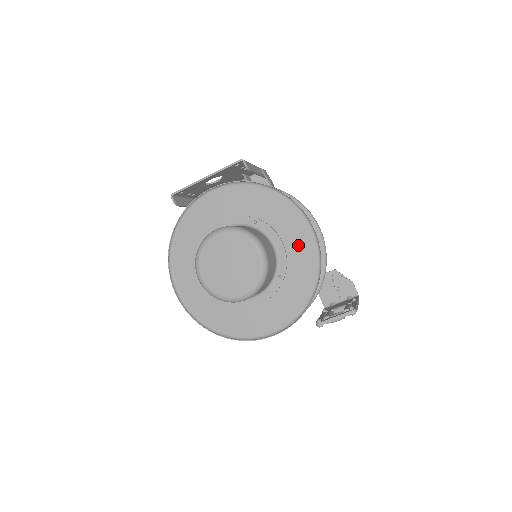
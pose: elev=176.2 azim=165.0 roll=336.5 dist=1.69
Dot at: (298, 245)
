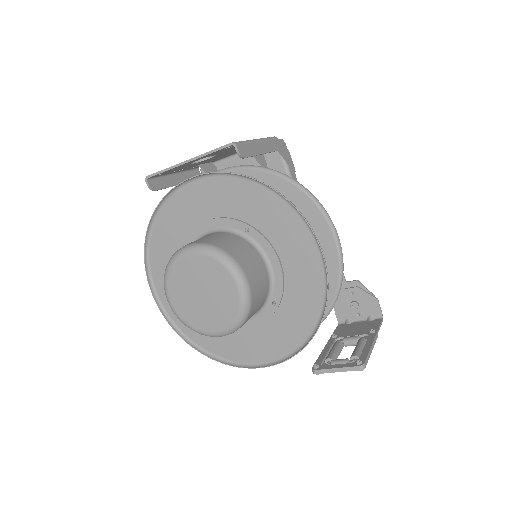
Dot at: (300, 268)
